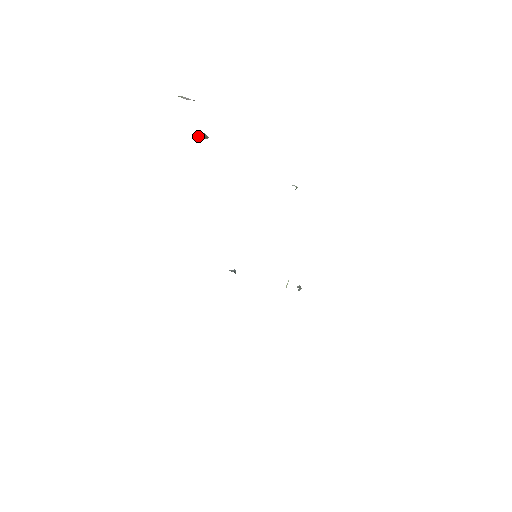
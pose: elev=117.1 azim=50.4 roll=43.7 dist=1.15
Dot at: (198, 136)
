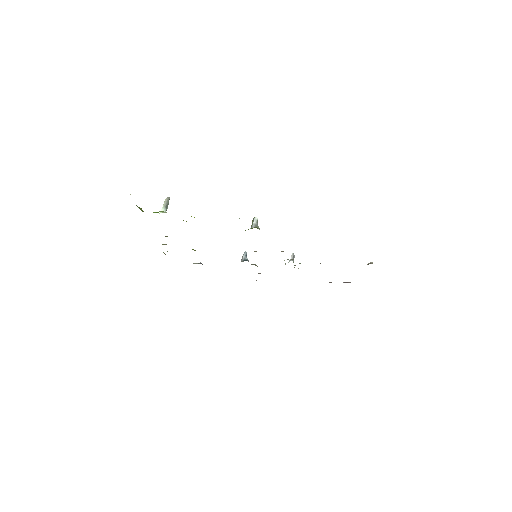
Dot at: occluded
